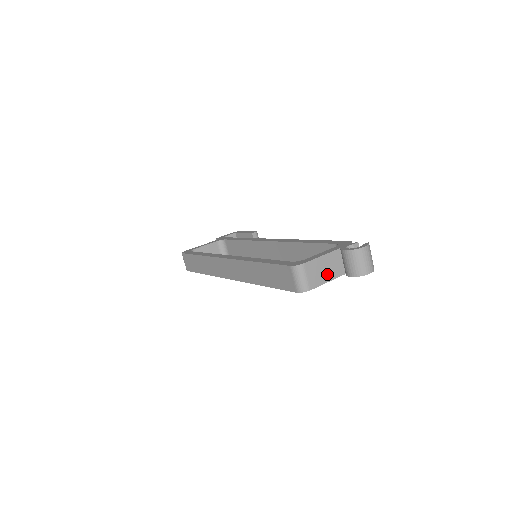
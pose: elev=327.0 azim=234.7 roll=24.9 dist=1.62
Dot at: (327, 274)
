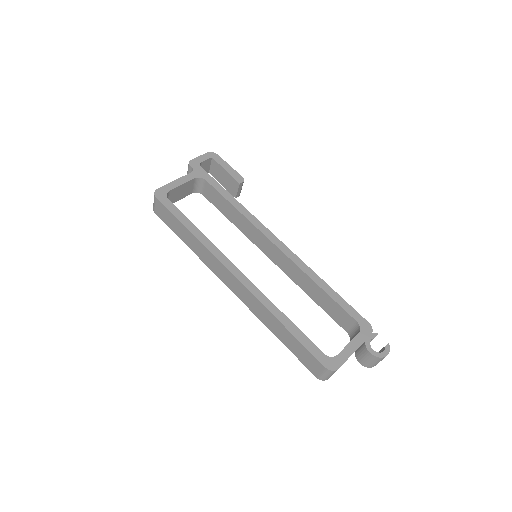
Dot at: occluded
